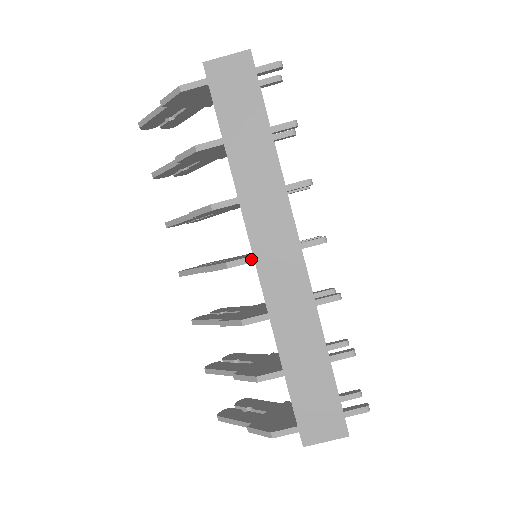
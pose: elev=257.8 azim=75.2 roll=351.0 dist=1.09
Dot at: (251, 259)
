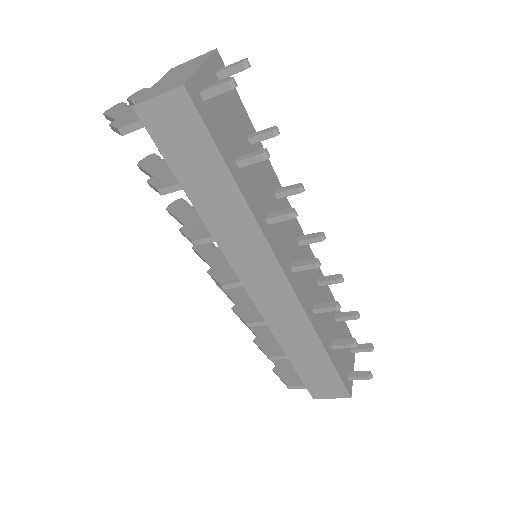
Dot at: occluded
